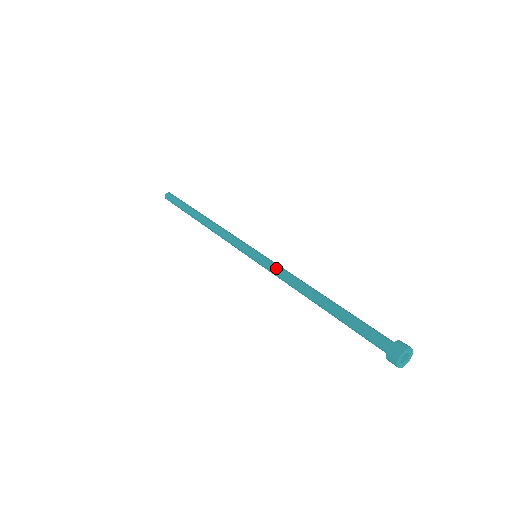
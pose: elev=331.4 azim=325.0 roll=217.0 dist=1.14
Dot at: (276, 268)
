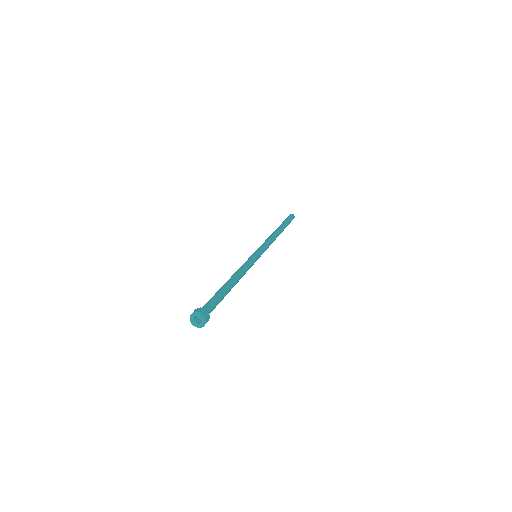
Dot at: (245, 262)
